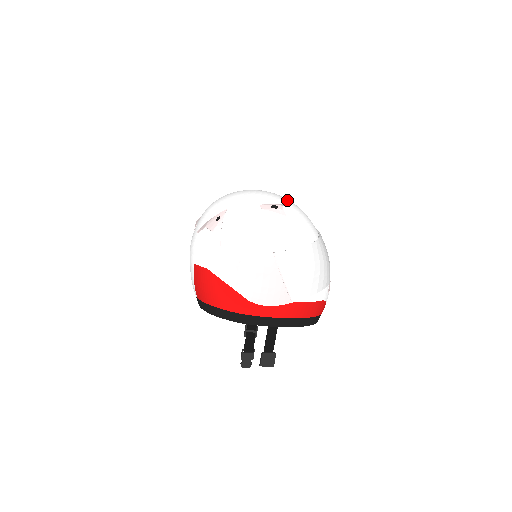
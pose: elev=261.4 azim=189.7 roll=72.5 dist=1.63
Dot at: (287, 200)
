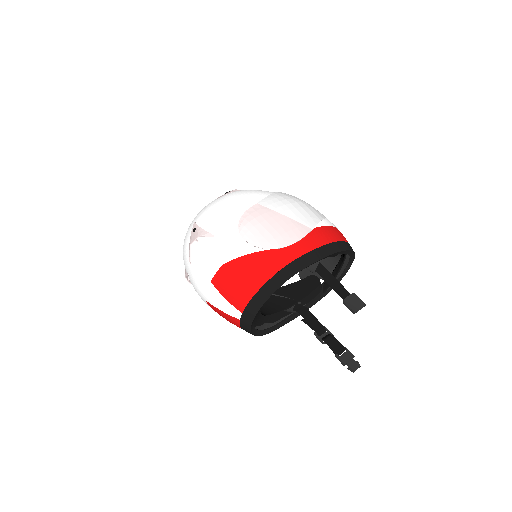
Dot at: occluded
